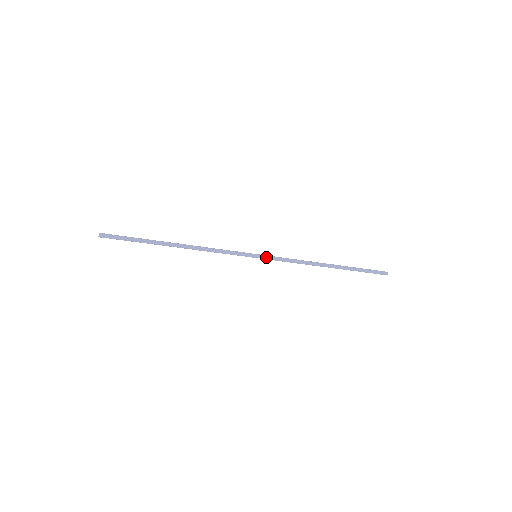
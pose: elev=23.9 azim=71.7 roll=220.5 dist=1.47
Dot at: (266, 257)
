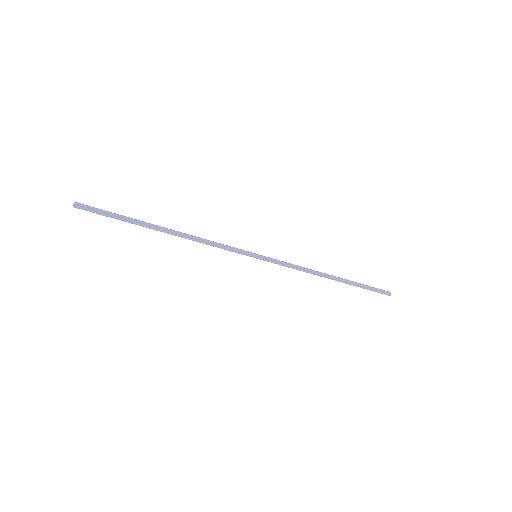
Dot at: (267, 258)
